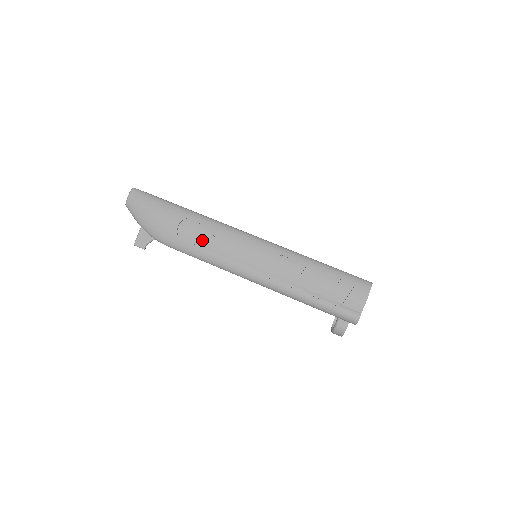
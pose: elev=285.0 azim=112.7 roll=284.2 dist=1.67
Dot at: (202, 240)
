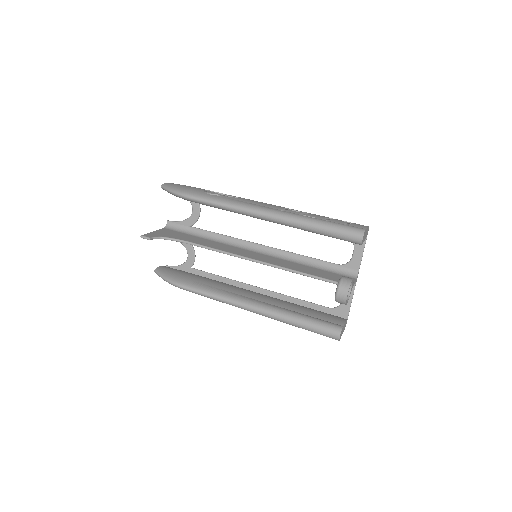
Dot at: occluded
